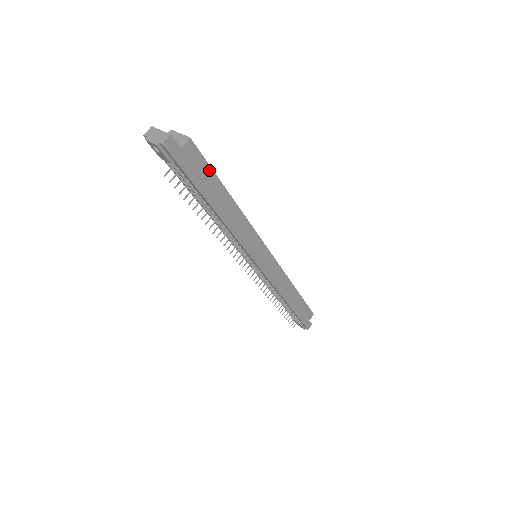
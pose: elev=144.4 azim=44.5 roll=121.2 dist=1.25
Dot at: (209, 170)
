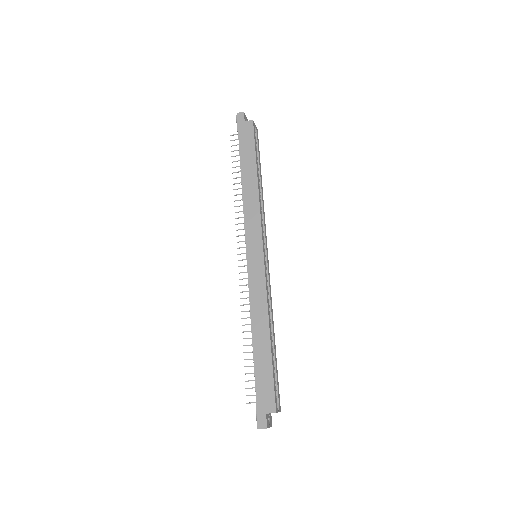
Dot at: (253, 145)
